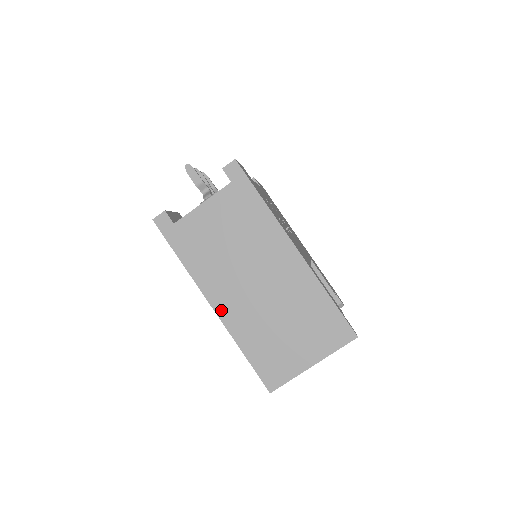
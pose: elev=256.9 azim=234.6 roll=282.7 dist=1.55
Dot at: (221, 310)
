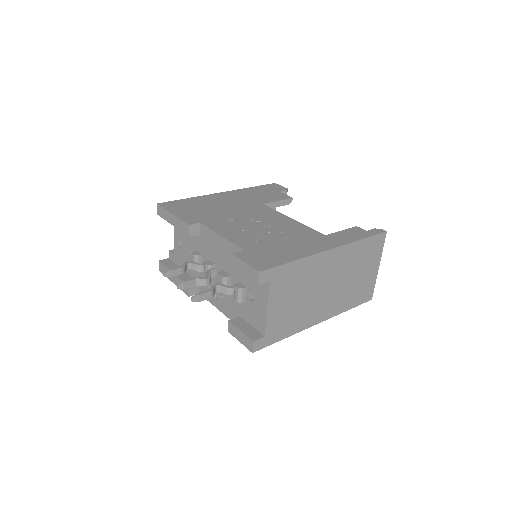
Dot at: (325, 317)
